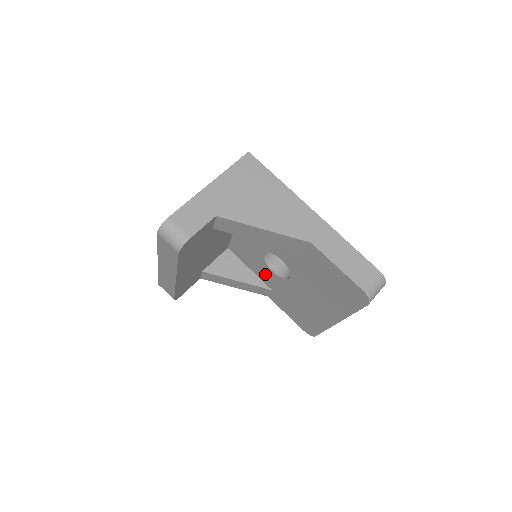
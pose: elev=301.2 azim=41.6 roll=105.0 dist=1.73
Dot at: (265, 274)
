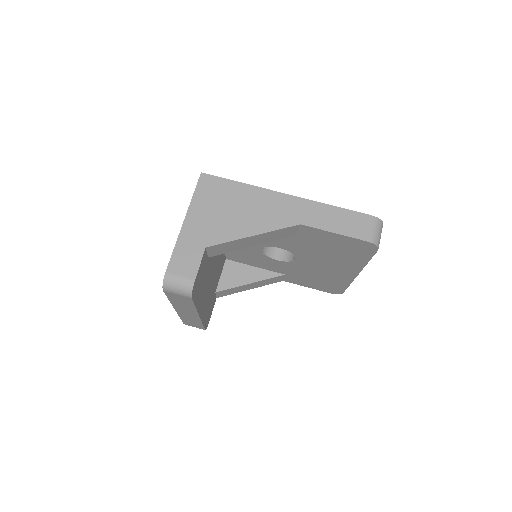
Dot at: (271, 265)
